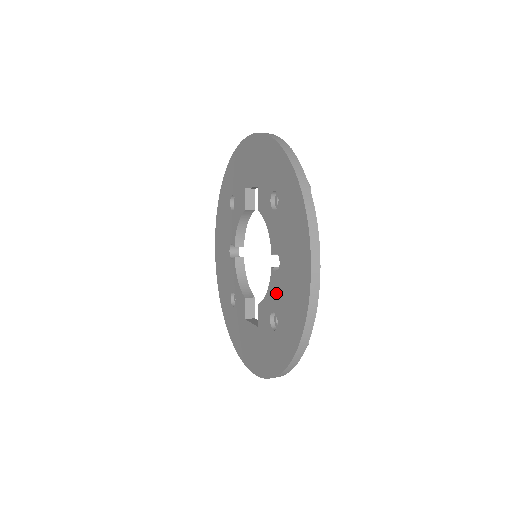
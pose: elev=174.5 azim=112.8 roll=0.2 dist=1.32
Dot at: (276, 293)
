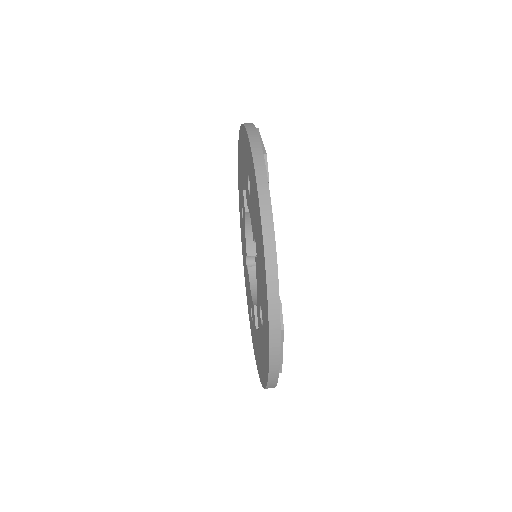
Dot at: (258, 282)
